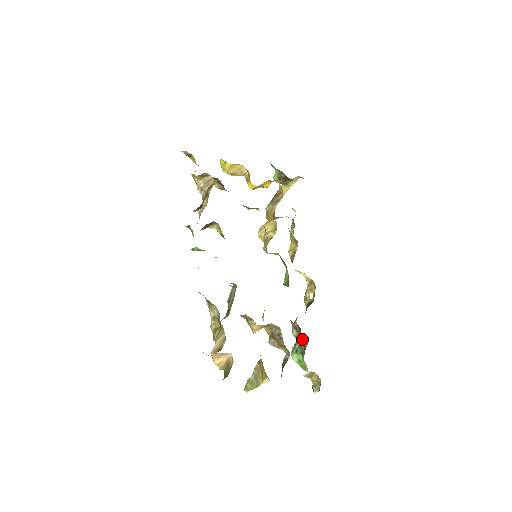
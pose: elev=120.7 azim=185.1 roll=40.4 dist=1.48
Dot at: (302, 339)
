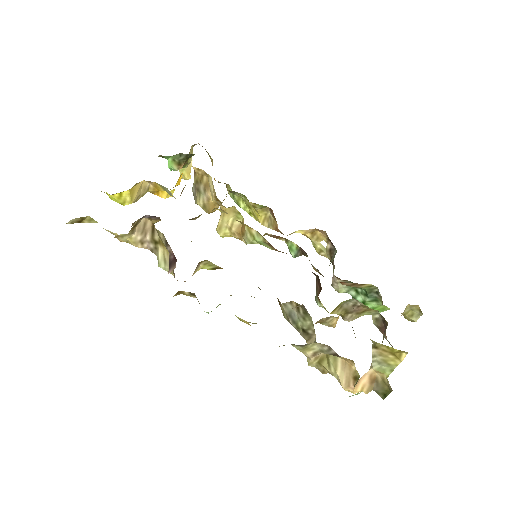
Dot at: (366, 288)
